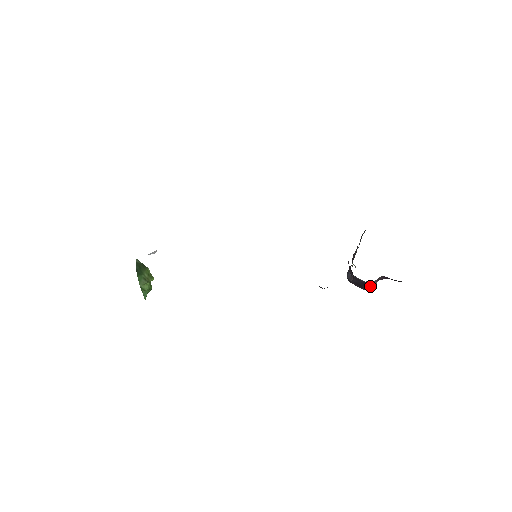
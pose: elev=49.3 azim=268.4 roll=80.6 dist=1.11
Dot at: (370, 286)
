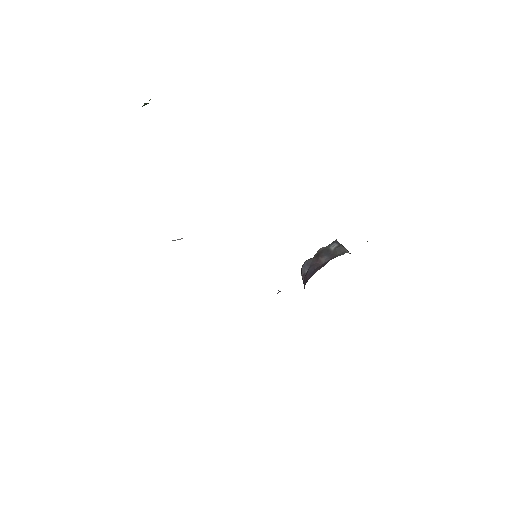
Dot at: occluded
